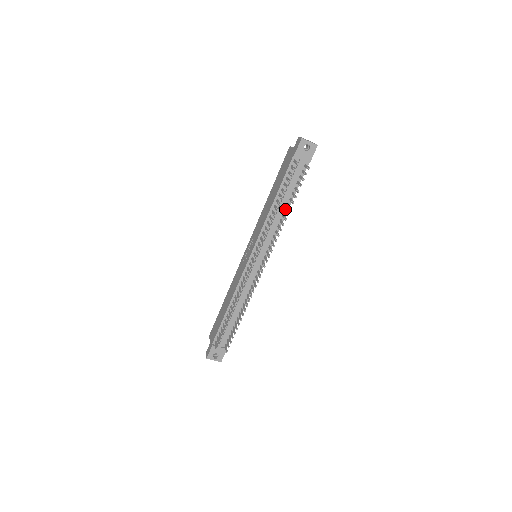
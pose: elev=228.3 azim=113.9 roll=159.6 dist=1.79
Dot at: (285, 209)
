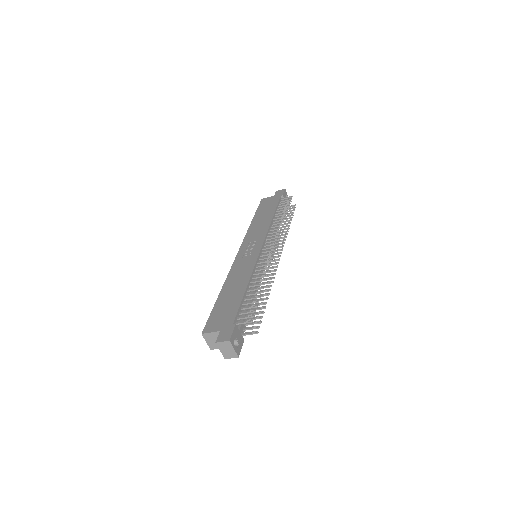
Dot at: occluded
